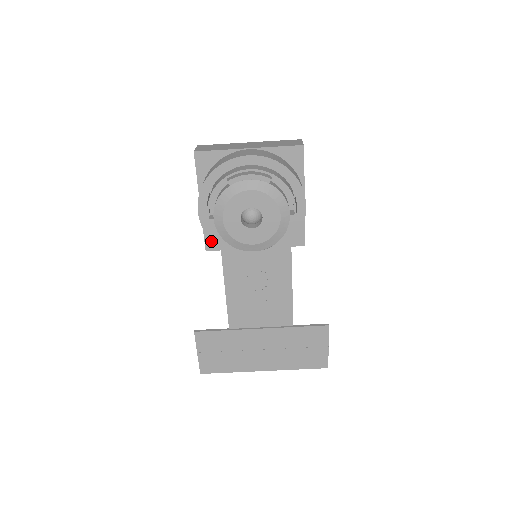
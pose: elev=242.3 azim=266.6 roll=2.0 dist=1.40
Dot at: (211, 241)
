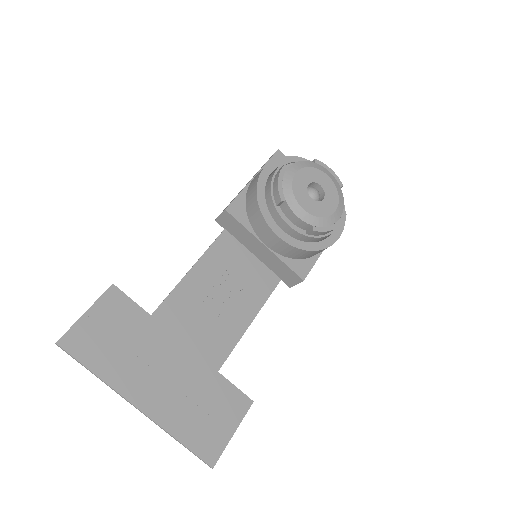
Dot at: (237, 207)
